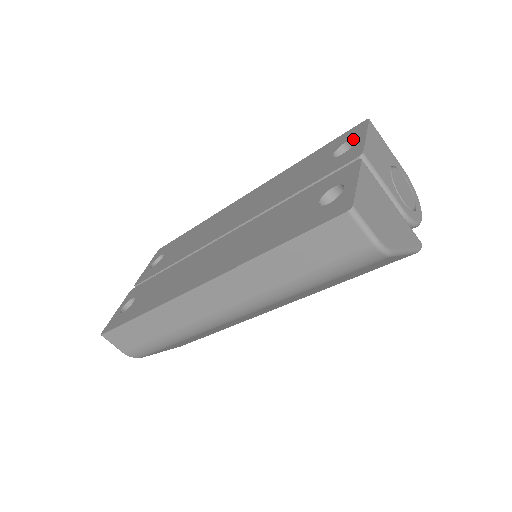
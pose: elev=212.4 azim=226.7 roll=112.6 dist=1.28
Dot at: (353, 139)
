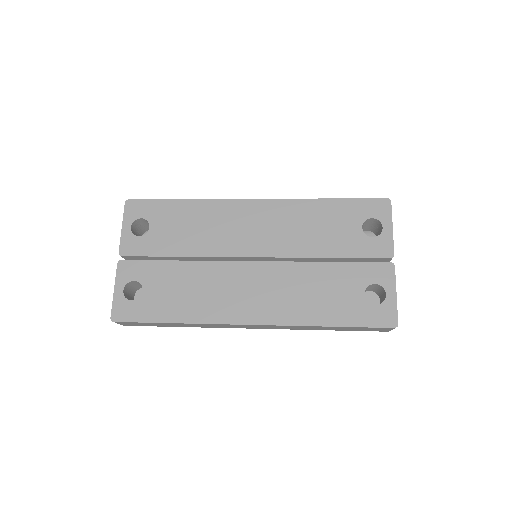
Dot at: (380, 222)
